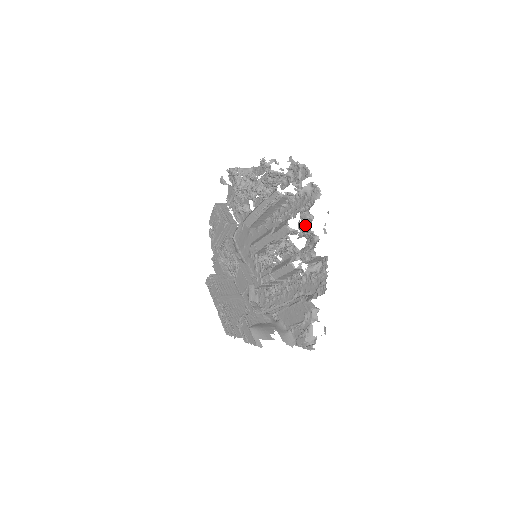
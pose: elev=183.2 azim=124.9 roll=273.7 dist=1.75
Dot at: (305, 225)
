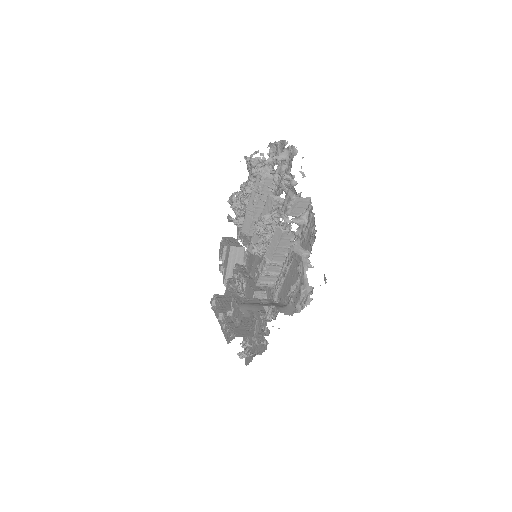
Dot at: occluded
